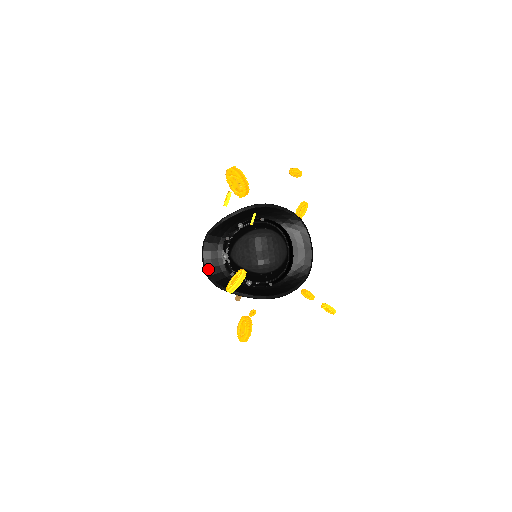
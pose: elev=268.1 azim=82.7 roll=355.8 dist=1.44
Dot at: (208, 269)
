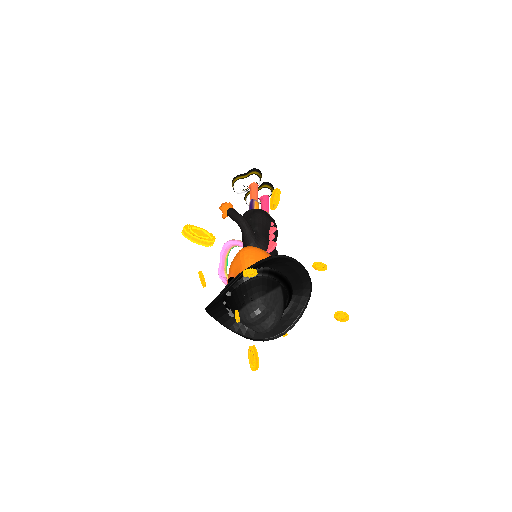
Dot at: (224, 324)
